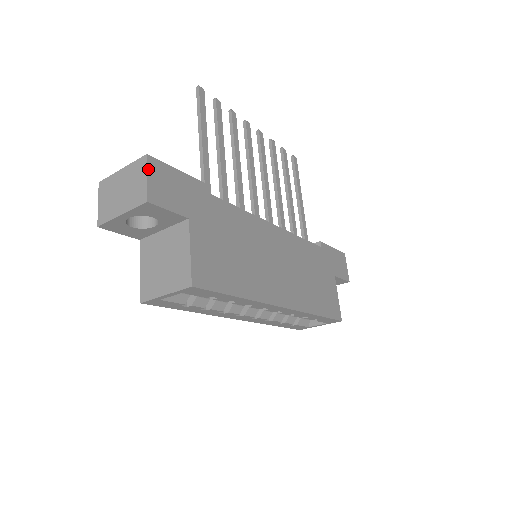
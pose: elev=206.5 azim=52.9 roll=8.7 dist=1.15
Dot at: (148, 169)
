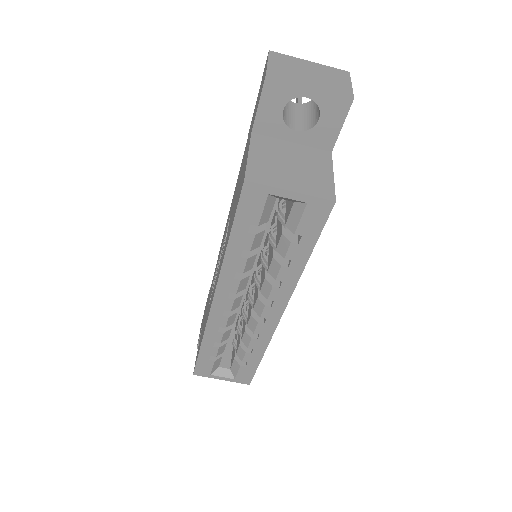
Dot at: (350, 81)
